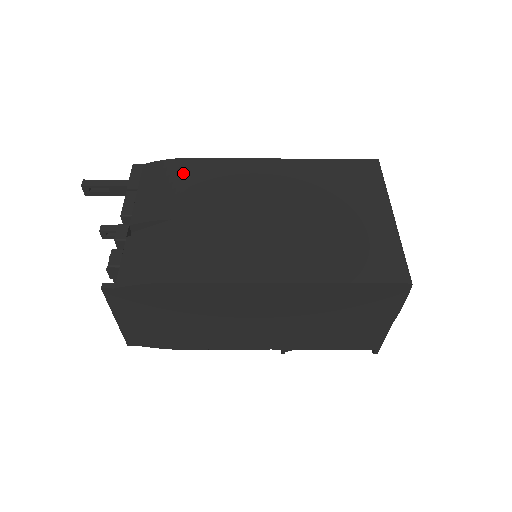
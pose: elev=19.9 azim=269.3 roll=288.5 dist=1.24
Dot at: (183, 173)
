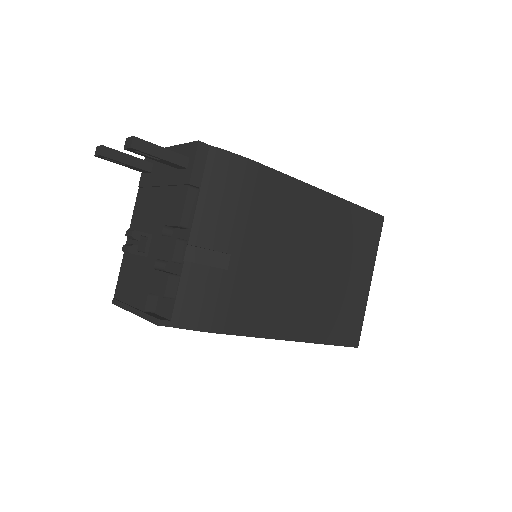
Dot at: (251, 187)
